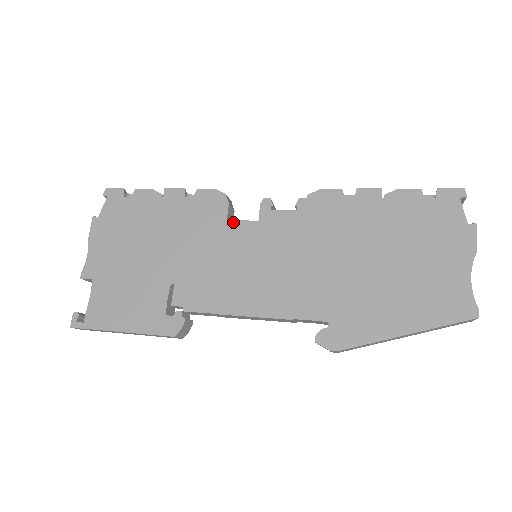
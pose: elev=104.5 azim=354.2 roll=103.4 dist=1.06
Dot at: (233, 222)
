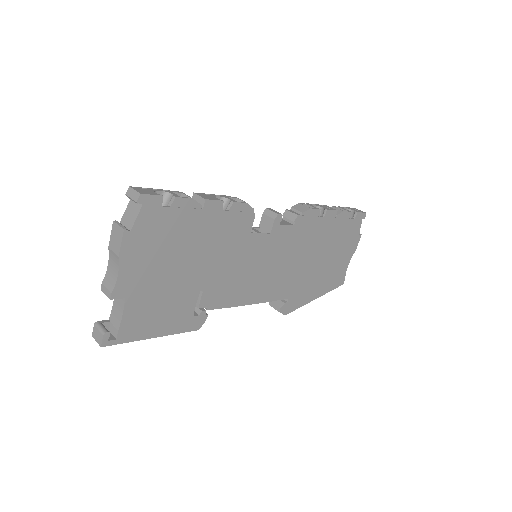
Dot at: (254, 235)
